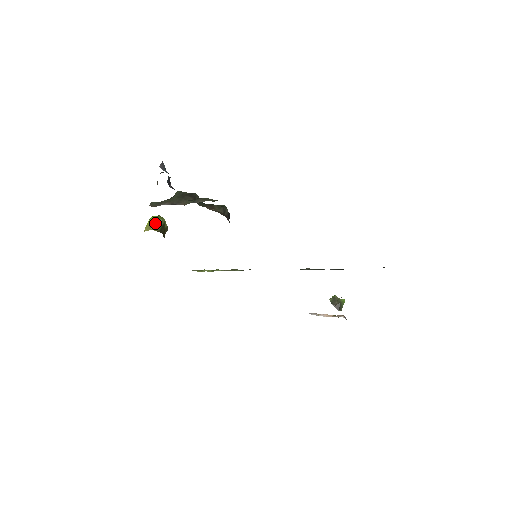
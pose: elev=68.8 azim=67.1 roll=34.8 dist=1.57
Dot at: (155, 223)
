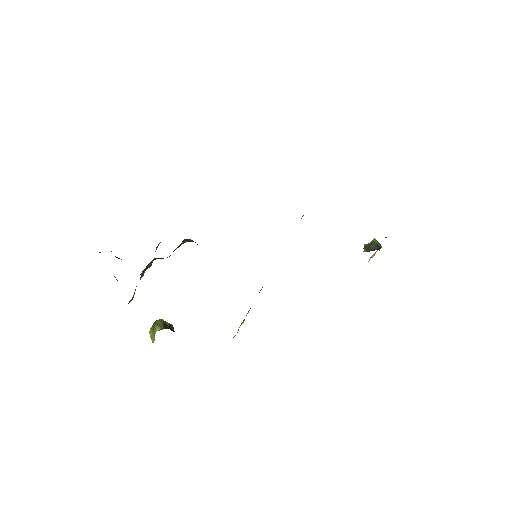
Dot at: (155, 327)
